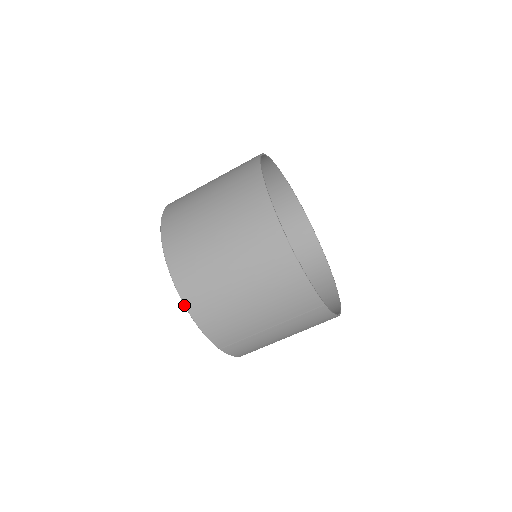
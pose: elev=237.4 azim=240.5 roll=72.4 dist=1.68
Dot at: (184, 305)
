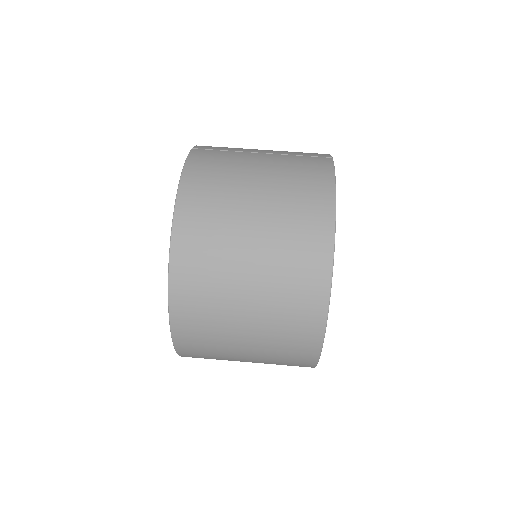
Dot at: occluded
